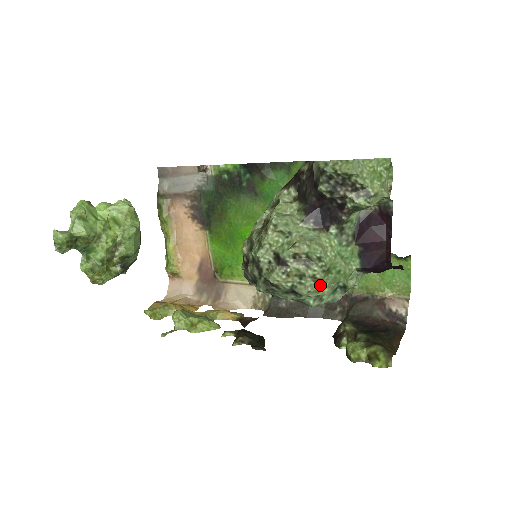
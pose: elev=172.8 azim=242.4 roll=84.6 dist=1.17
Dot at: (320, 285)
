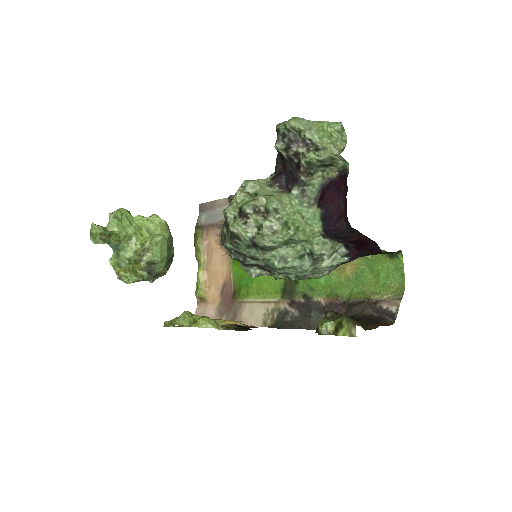
Dot at: (278, 237)
